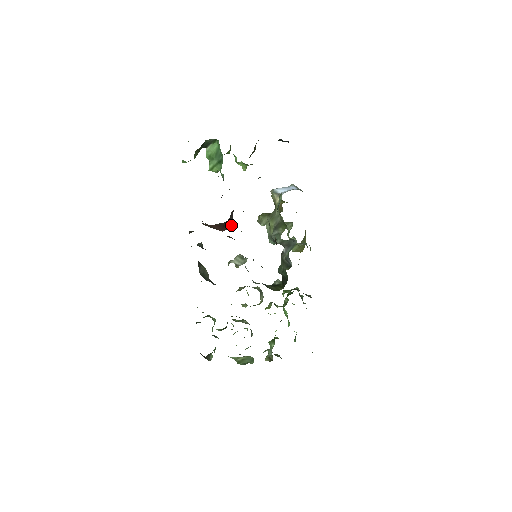
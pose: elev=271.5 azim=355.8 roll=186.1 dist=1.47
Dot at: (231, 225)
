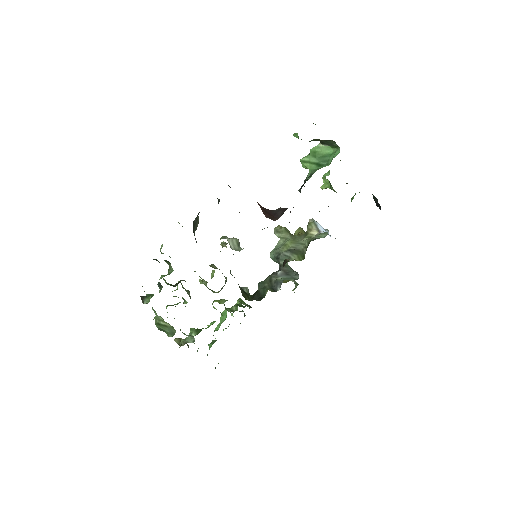
Dot at: (277, 219)
